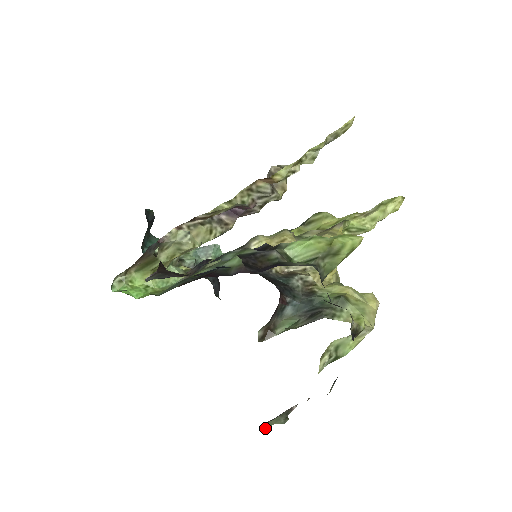
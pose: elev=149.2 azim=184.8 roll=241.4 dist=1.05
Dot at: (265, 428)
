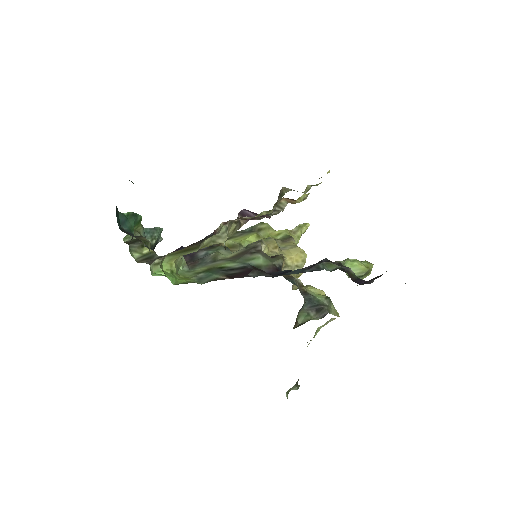
Dot at: (287, 394)
